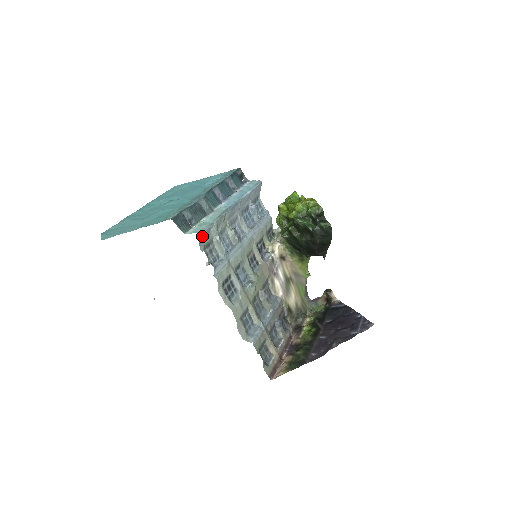
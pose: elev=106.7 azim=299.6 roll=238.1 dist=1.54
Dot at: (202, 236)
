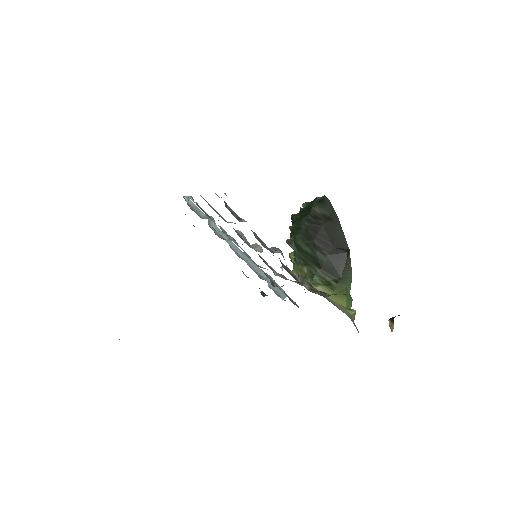
Dot at: (189, 201)
